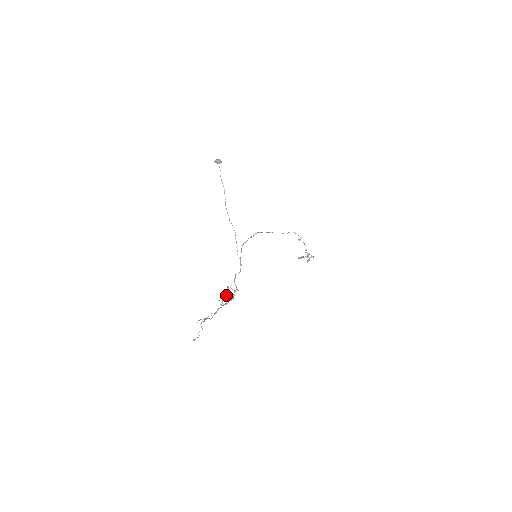
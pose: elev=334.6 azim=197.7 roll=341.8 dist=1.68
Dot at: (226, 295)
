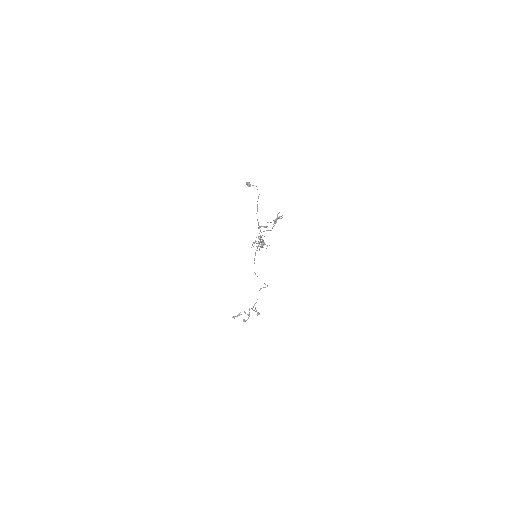
Dot at: occluded
